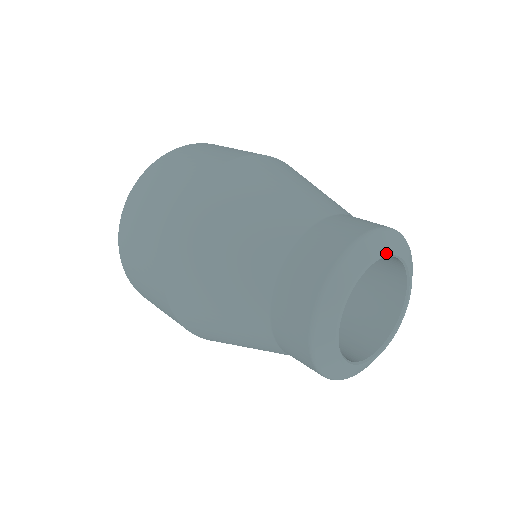
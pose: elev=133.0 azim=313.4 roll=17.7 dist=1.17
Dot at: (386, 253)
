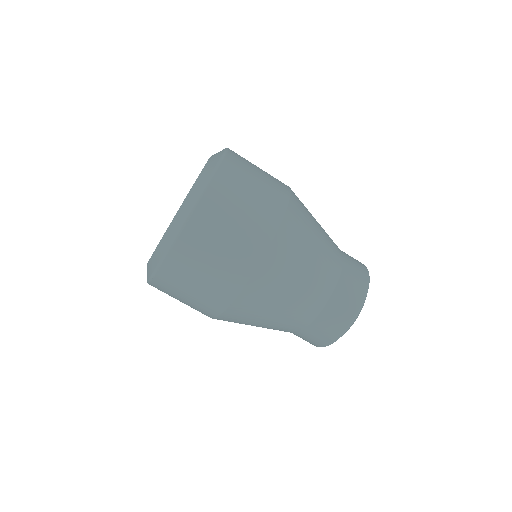
Dot at: occluded
